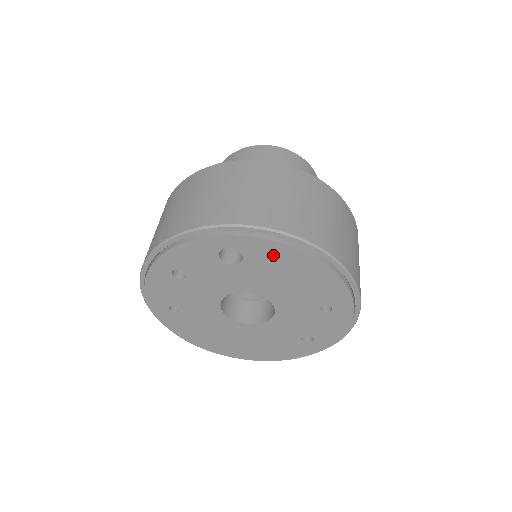
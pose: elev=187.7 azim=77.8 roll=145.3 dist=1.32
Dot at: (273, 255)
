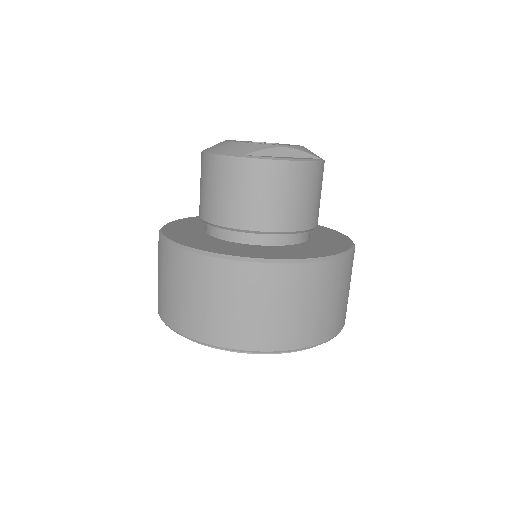
Dot at: occluded
